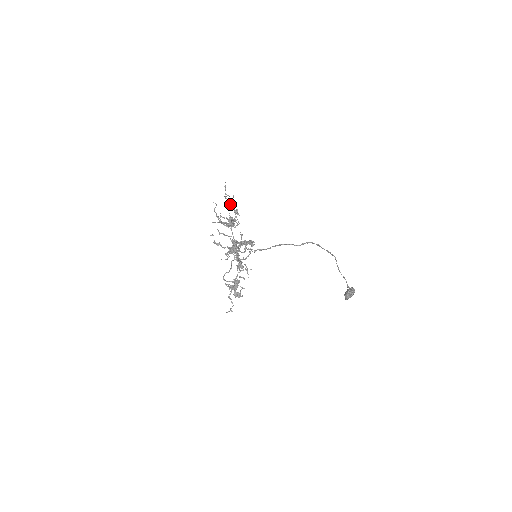
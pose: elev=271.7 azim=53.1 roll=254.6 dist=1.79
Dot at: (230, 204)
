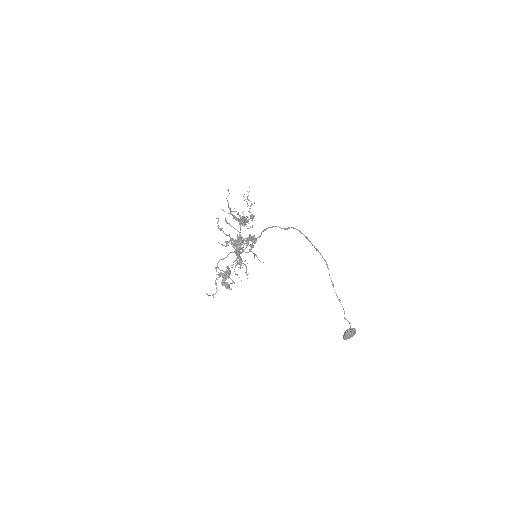
Dot at: (247, 206)
